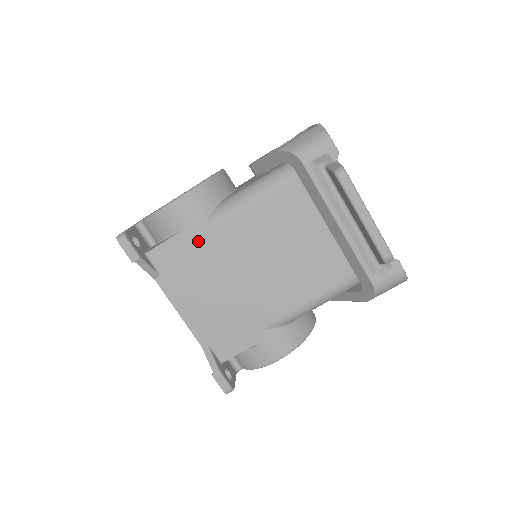
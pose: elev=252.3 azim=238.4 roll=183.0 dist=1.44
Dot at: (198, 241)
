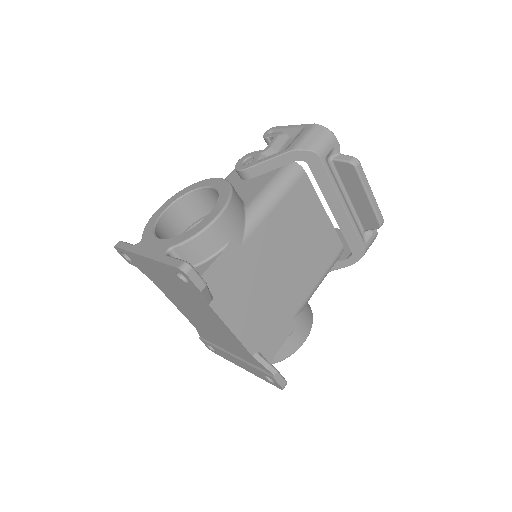
Dot at: (242, 251)
